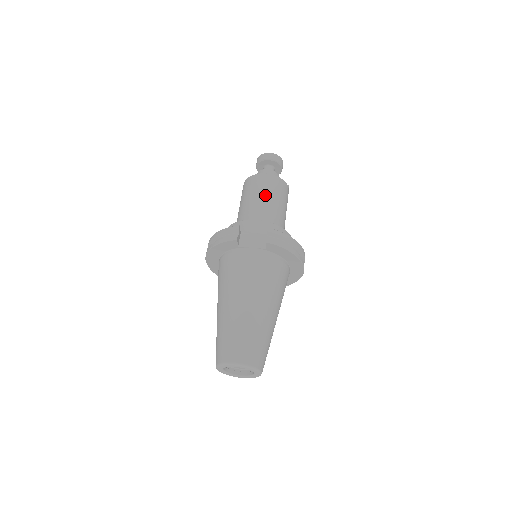
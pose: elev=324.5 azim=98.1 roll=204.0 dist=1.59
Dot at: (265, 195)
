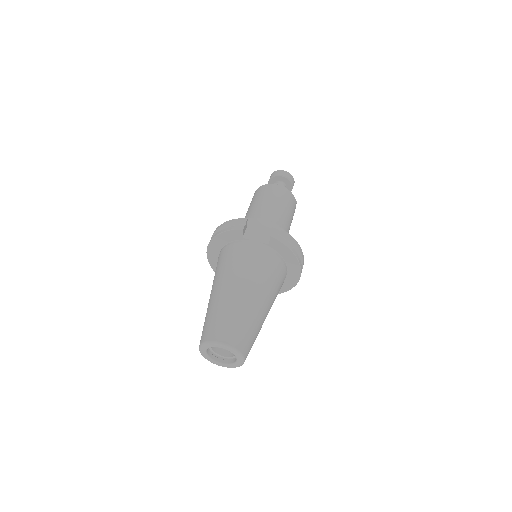
Dot at: (275, 202)
